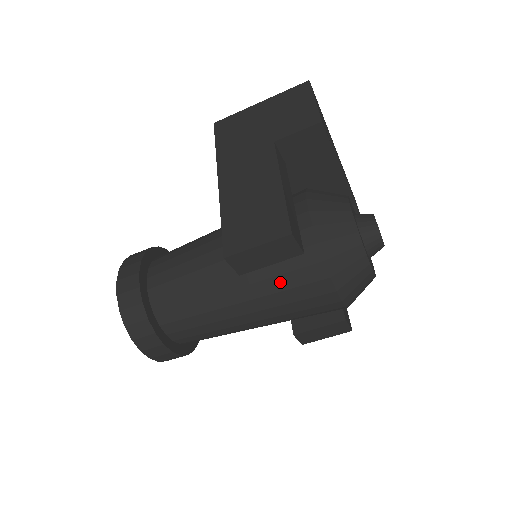
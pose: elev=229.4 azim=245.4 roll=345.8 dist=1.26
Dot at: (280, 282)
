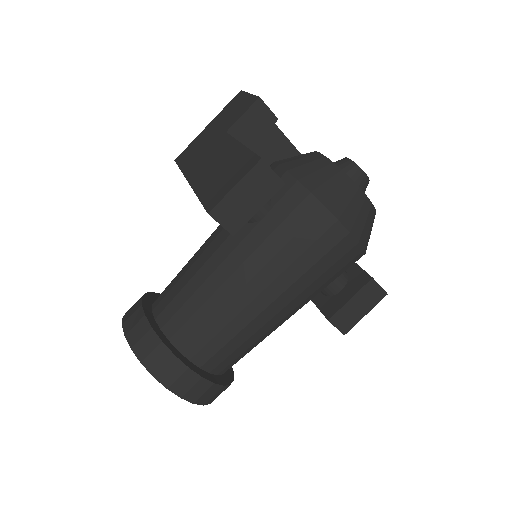
Dot at: (279, 236)
